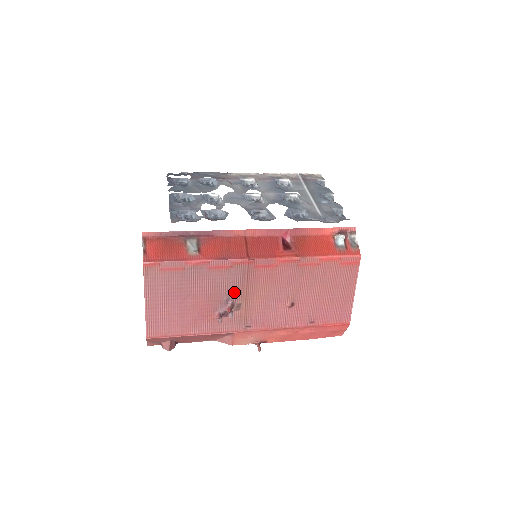
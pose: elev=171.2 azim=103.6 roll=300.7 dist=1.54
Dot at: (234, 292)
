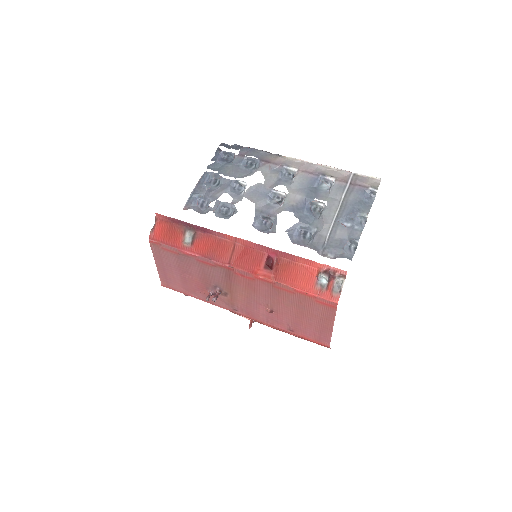
Dot at: (220, 283)
